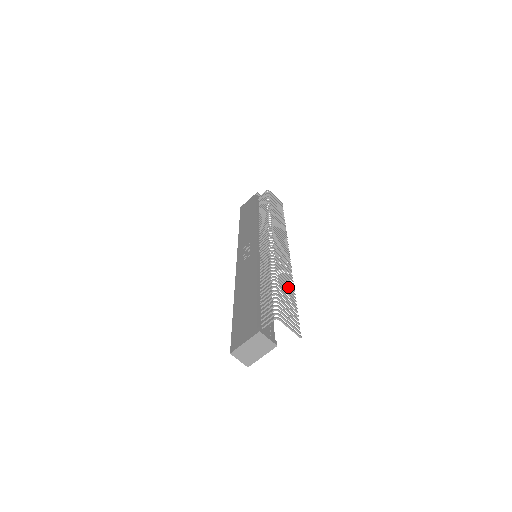
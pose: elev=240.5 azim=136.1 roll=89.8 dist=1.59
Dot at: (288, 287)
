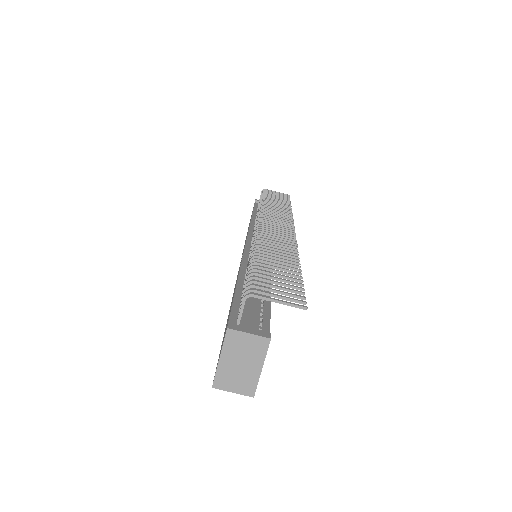
Dot at: (283, 258)
